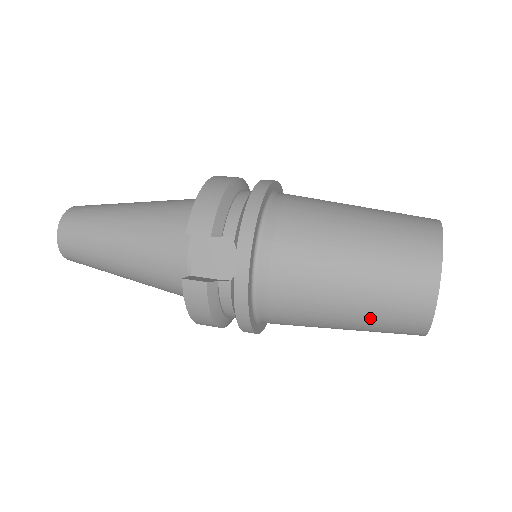
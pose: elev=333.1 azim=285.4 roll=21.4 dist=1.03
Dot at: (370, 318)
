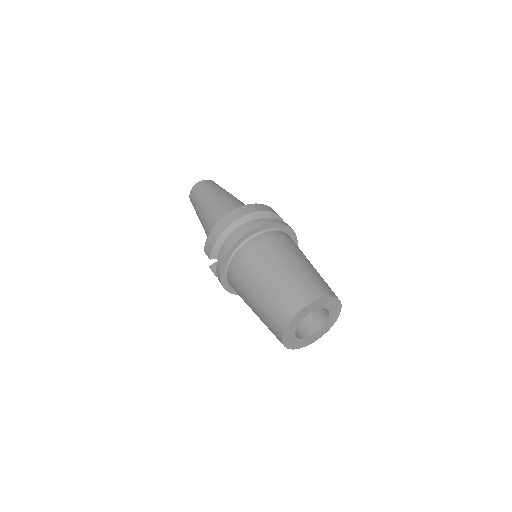
Dot at: occluded
